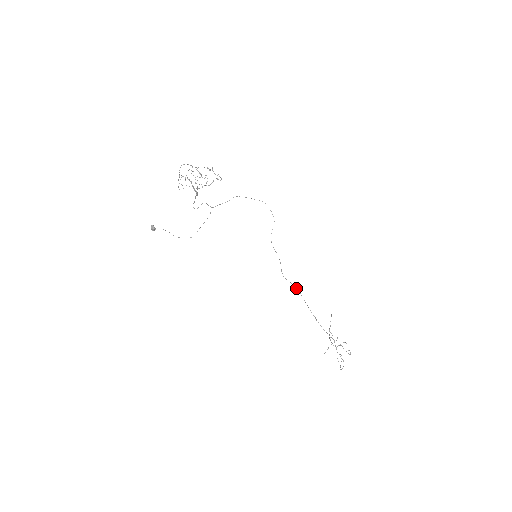
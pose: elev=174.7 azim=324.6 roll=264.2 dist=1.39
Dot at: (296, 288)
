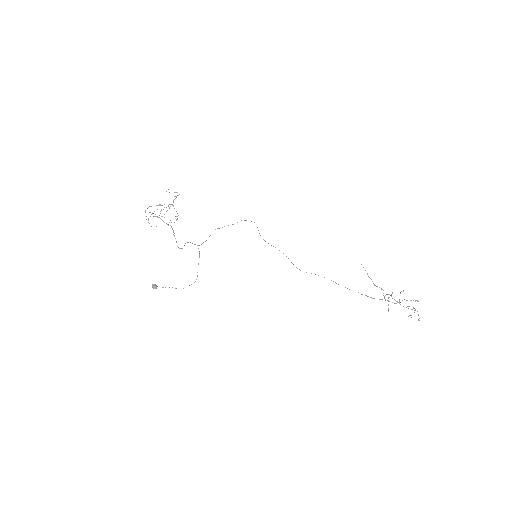
Dot at: occluded
